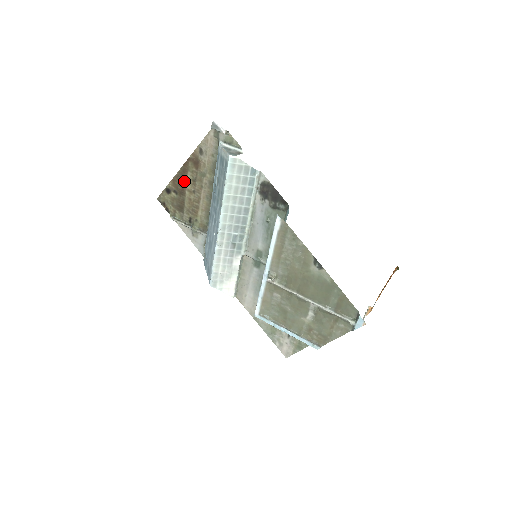
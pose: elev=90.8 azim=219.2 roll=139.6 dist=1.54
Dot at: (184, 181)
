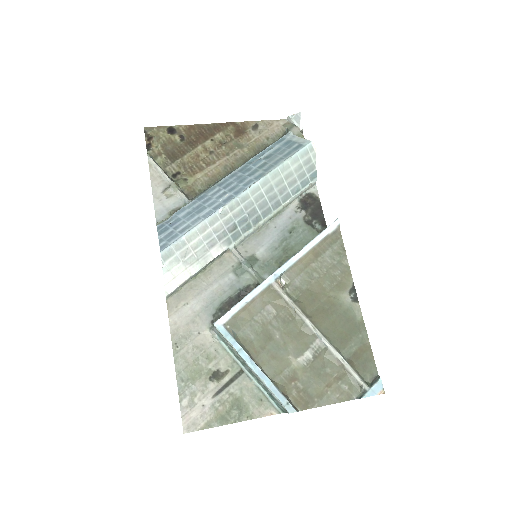
Dot at: (206, 136)
